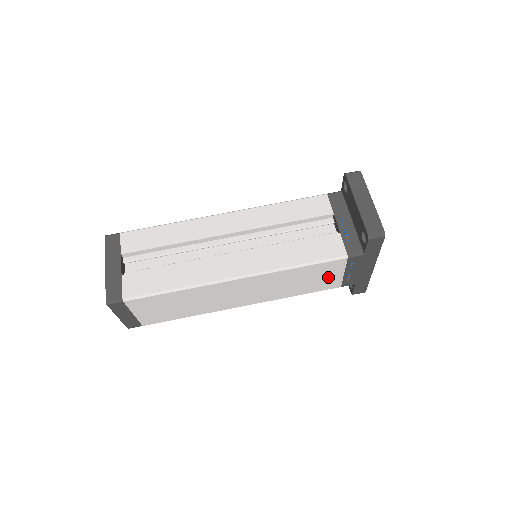
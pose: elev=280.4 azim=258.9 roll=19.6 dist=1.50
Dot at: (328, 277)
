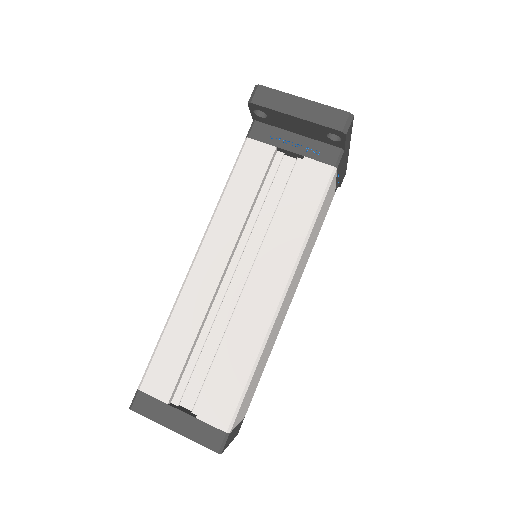
Dot at: (328, 200)
